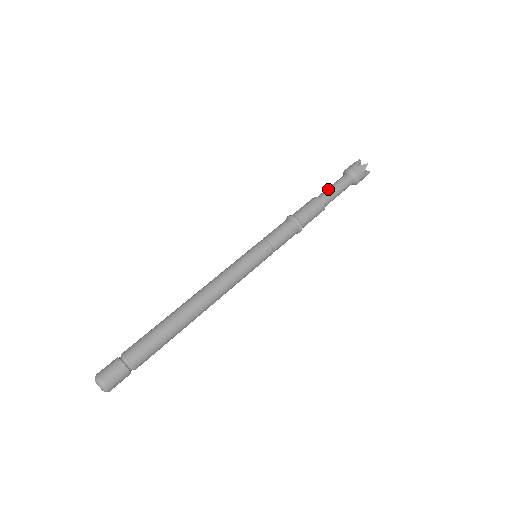
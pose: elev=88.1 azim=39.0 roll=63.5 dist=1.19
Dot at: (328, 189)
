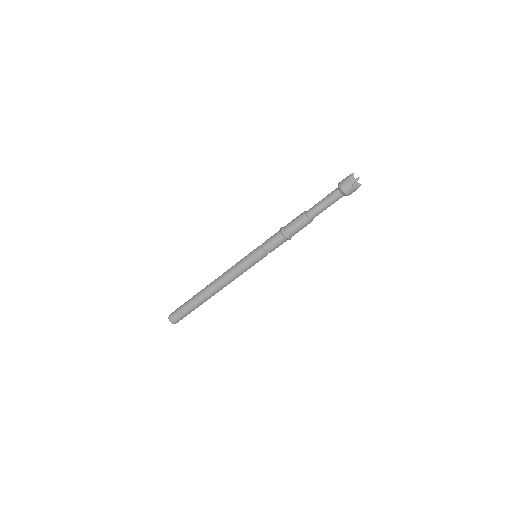
Dot at: (317, 204)
